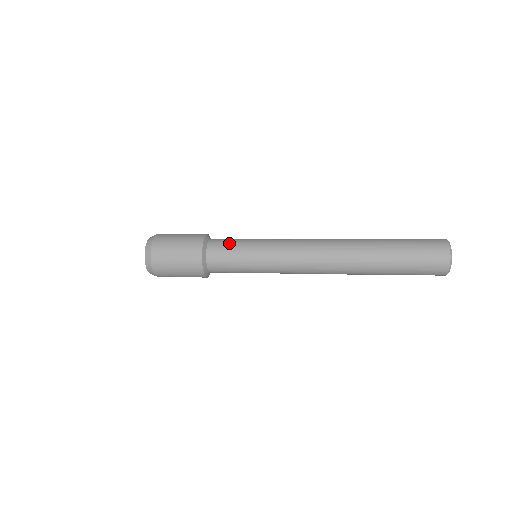
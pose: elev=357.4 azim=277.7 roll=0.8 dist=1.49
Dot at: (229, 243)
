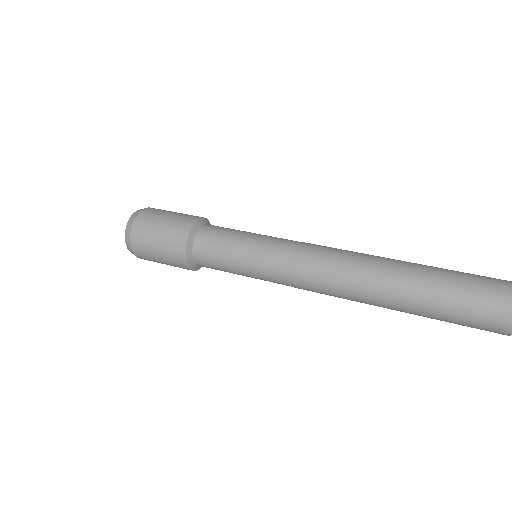
Dot at: (218, 250)
